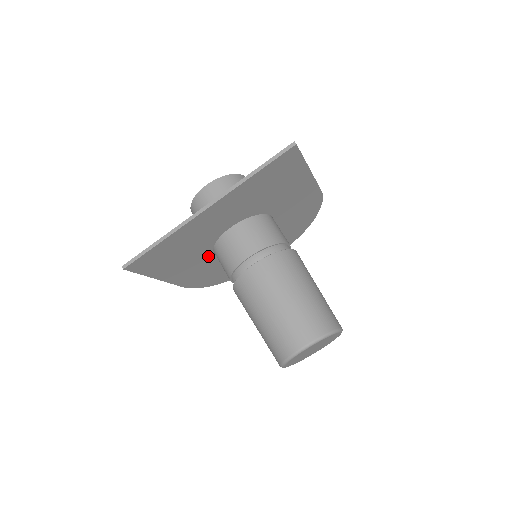
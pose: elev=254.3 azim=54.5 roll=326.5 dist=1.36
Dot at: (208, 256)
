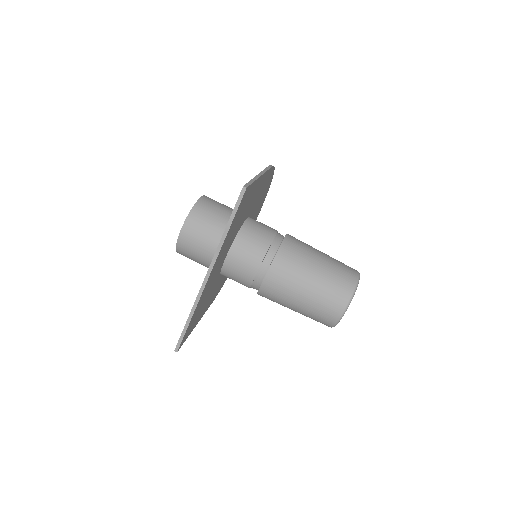
Dot at: (219, 279)
